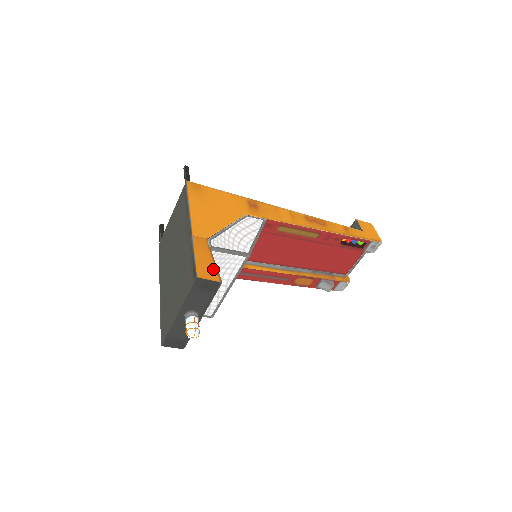
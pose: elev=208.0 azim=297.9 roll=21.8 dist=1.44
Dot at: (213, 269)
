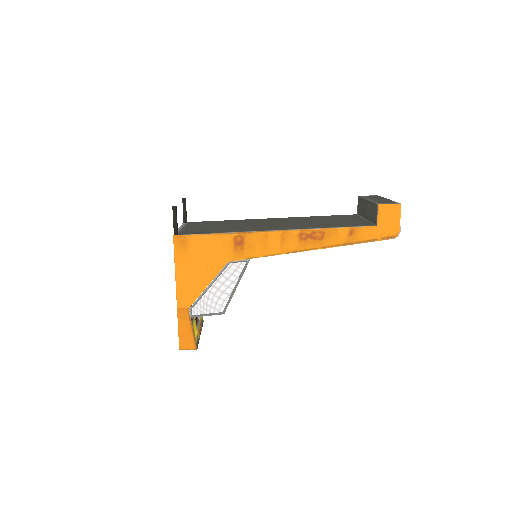
Dot at: (191, 339)
